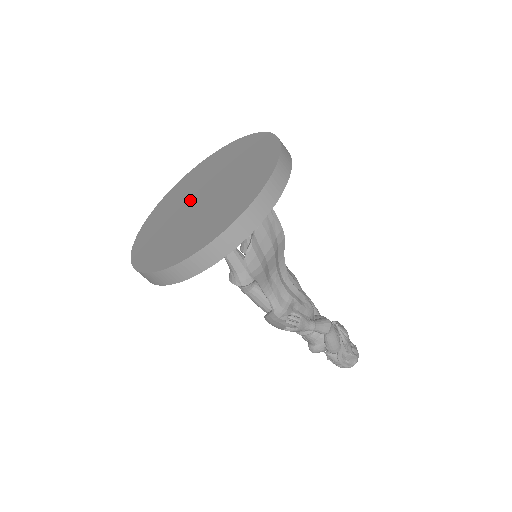
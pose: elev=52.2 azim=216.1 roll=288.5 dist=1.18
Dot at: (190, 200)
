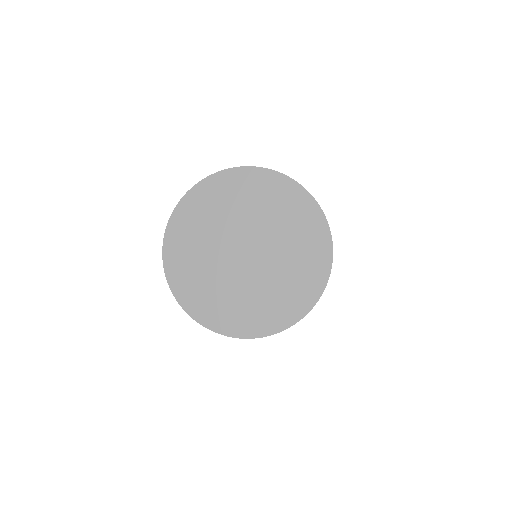
Dot at: (241, 235)
